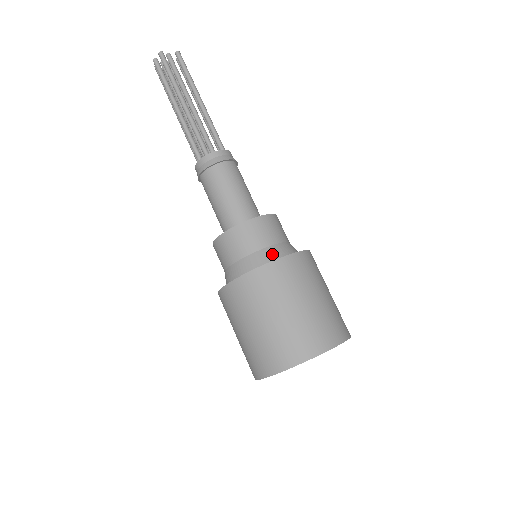
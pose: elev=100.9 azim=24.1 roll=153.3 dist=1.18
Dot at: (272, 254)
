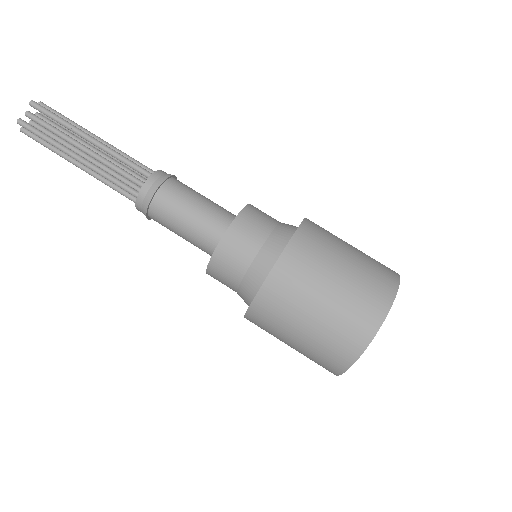
Dot at: (262, 265)
